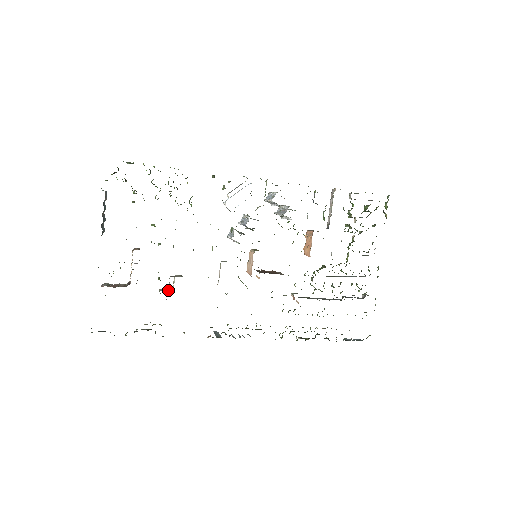
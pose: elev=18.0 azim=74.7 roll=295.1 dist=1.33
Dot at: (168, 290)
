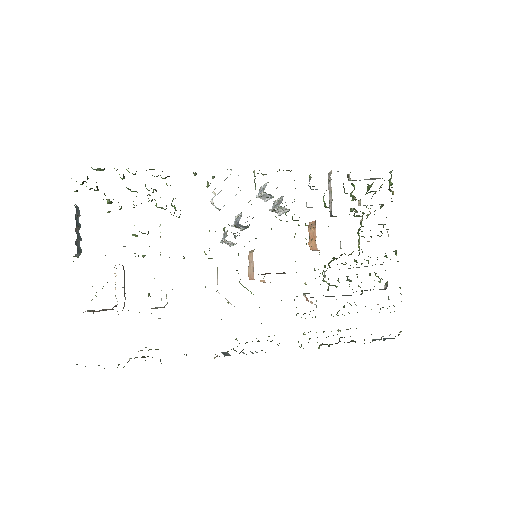
Dot at: (161, 307)
